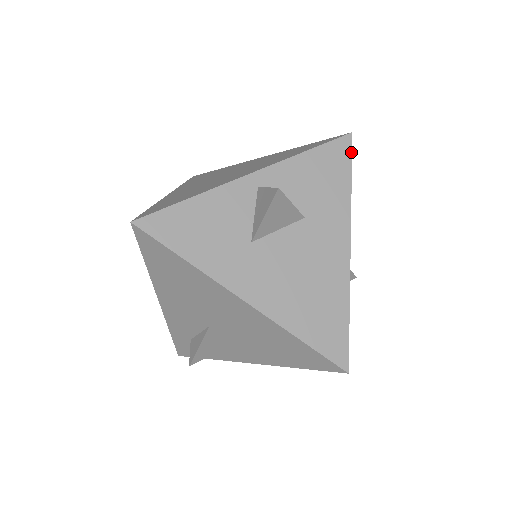
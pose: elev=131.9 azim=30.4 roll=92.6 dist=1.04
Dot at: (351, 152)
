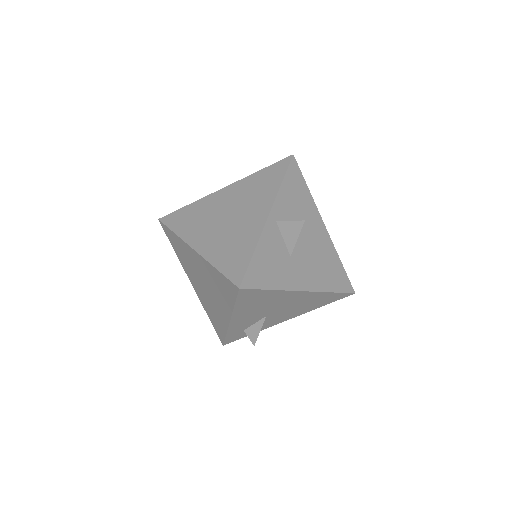
Dot at: (299, 168)
